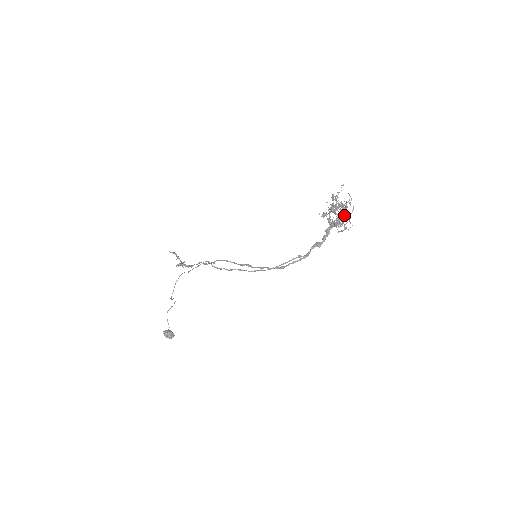
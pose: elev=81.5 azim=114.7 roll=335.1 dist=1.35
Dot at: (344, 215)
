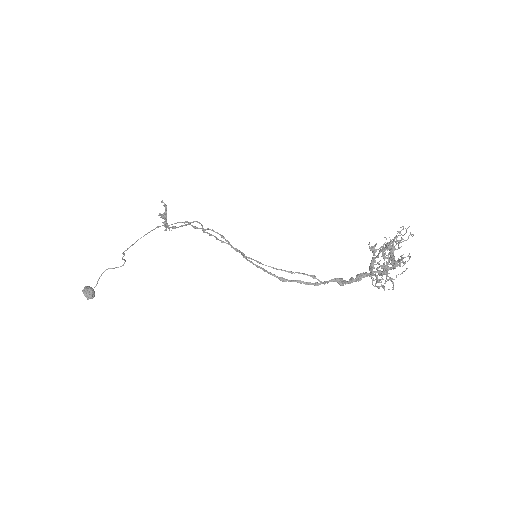
Dot at: (394, 266)
